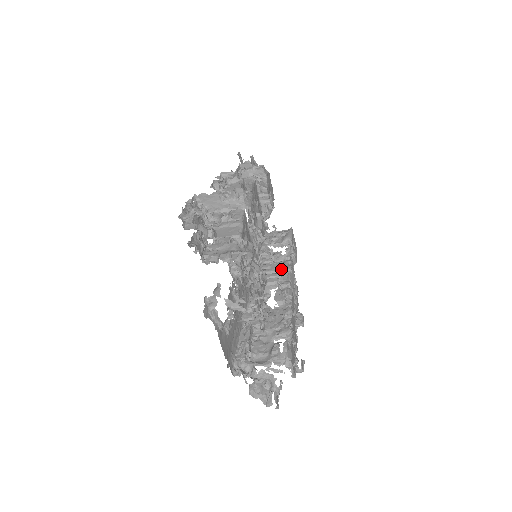
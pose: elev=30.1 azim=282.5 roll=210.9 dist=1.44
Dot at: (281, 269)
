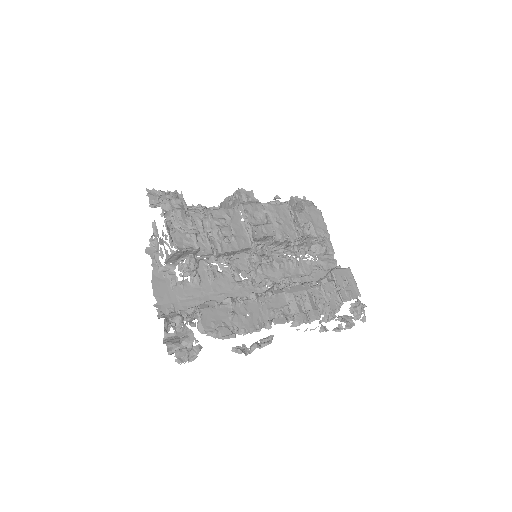
Dot at: occluded
